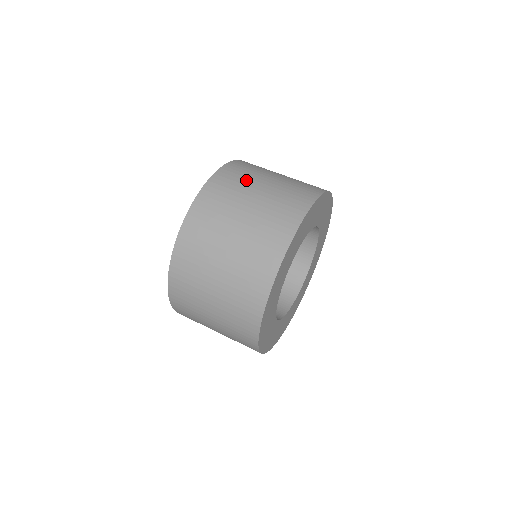
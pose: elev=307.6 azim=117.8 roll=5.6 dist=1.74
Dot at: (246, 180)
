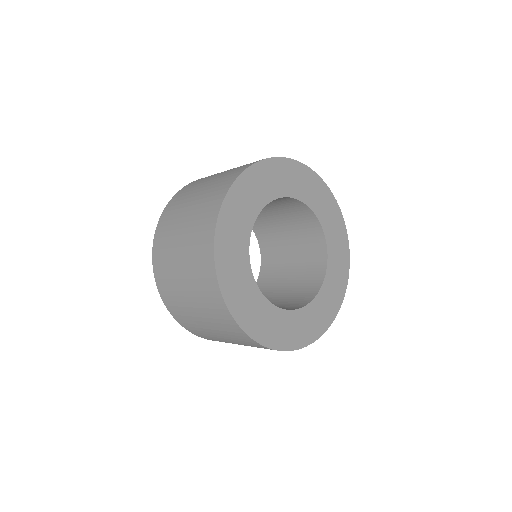
Dot at: occluded
